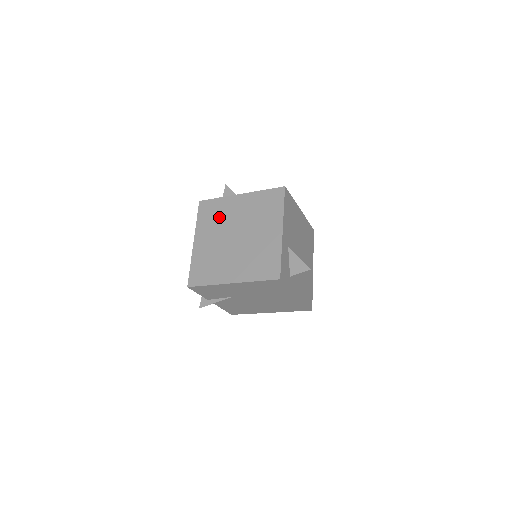
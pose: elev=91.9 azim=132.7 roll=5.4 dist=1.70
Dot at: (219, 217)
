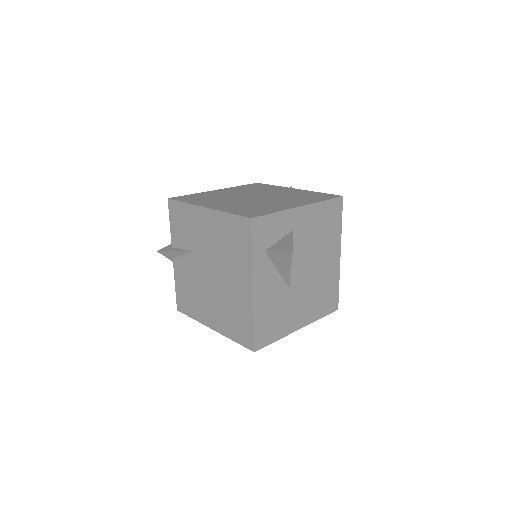
Dot at: (259, 189)
